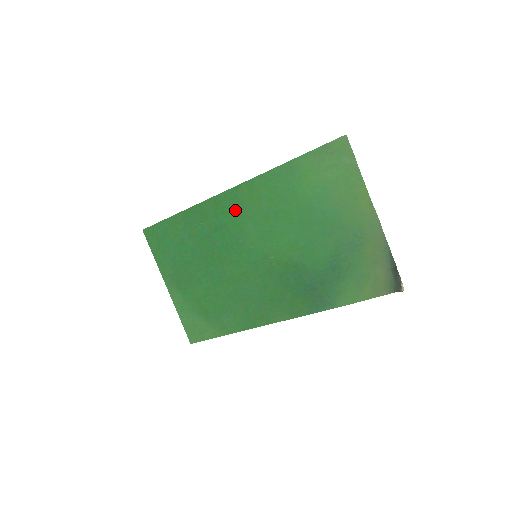
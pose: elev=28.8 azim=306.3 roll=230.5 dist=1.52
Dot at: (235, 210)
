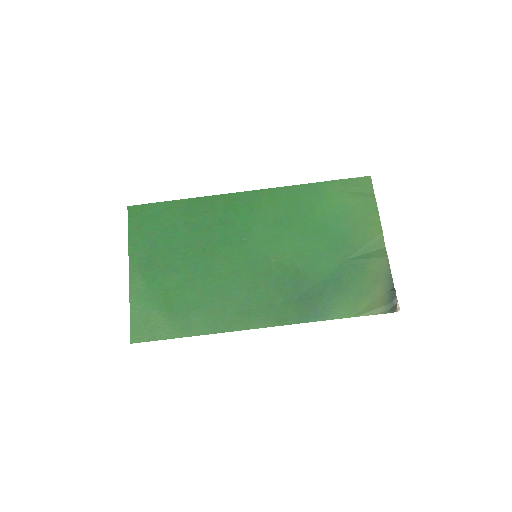
Dot at: (248, 210)
